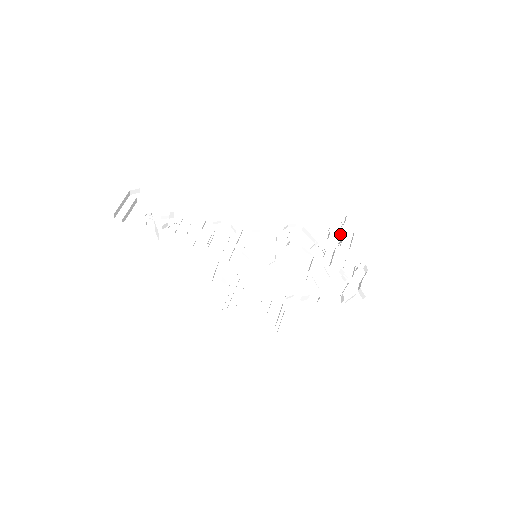
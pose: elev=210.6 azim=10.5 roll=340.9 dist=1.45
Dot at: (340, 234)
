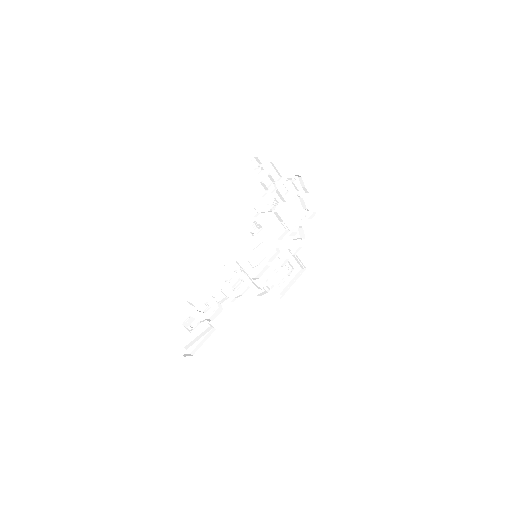
Dot at: (266, 175)
